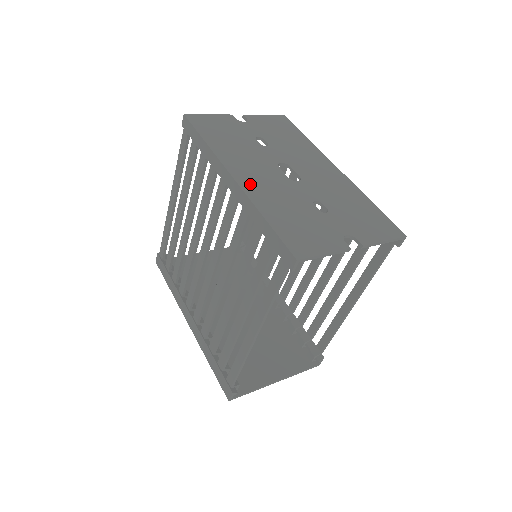
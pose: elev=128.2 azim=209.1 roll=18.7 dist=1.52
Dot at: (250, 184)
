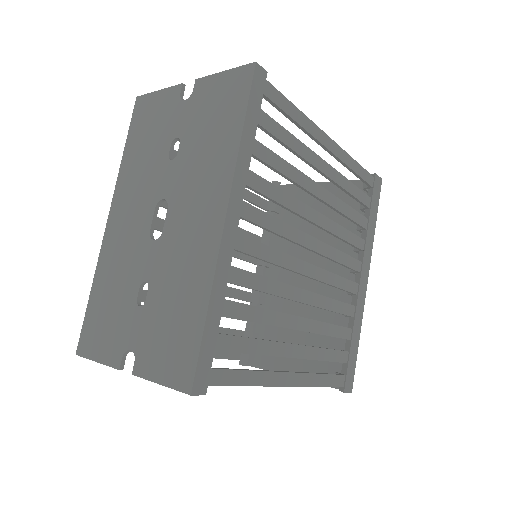
Dot at: (112, 236)
